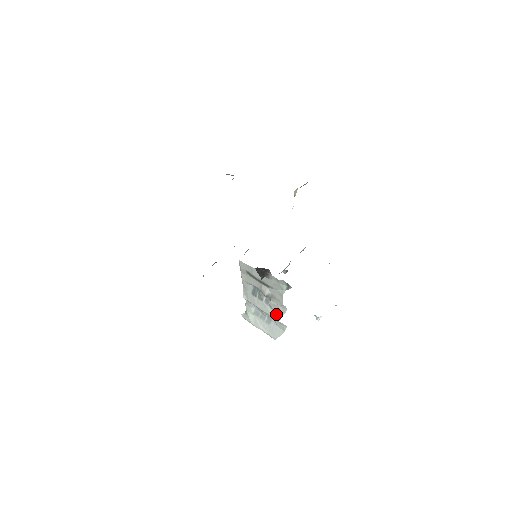
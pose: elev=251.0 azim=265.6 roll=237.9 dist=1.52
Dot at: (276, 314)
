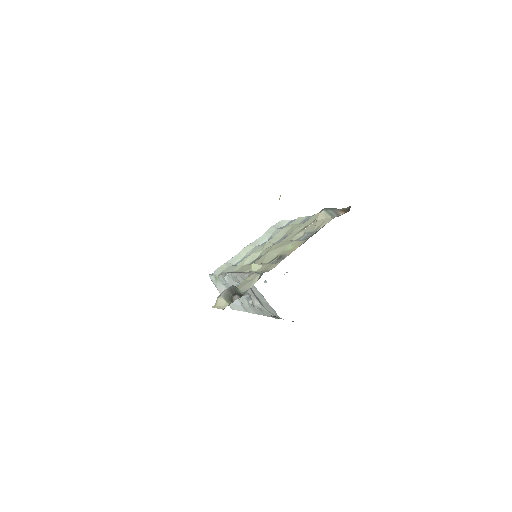
Dot at: (250, 309)
